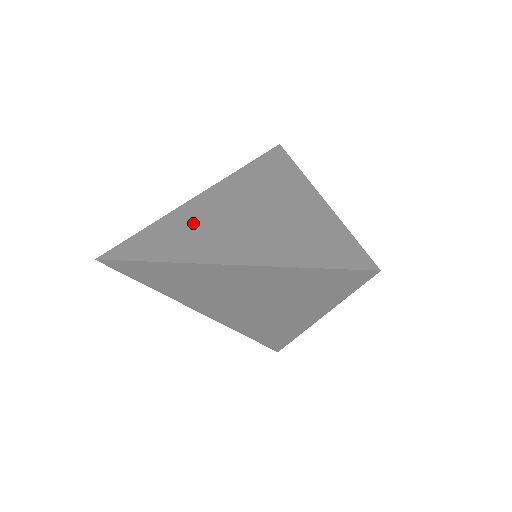
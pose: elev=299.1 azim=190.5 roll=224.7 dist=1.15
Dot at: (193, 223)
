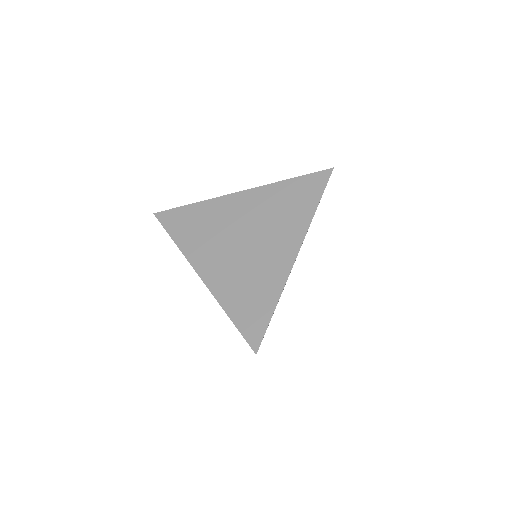
Dot at: (214, 222)
